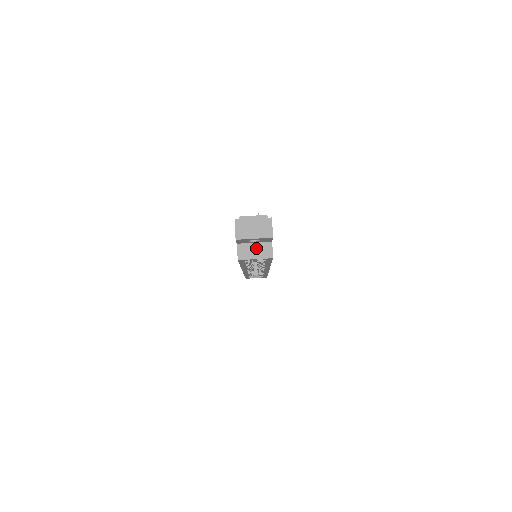
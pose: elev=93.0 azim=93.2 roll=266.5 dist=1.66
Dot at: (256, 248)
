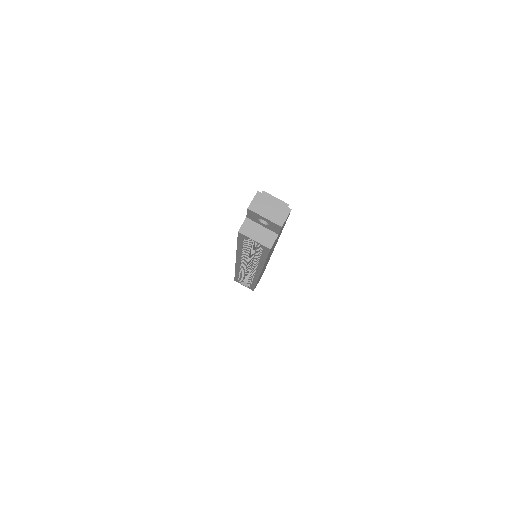
Dot at: (261, 231)
